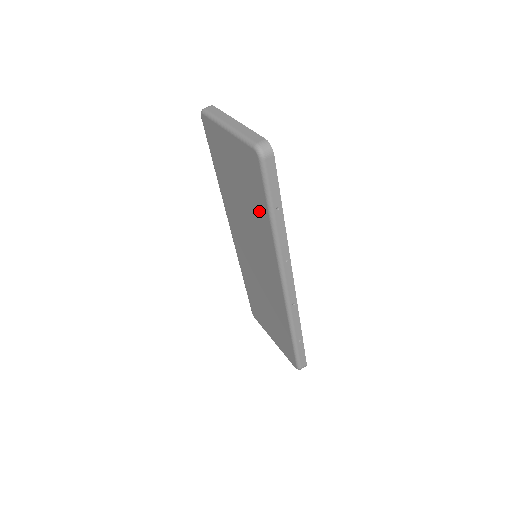
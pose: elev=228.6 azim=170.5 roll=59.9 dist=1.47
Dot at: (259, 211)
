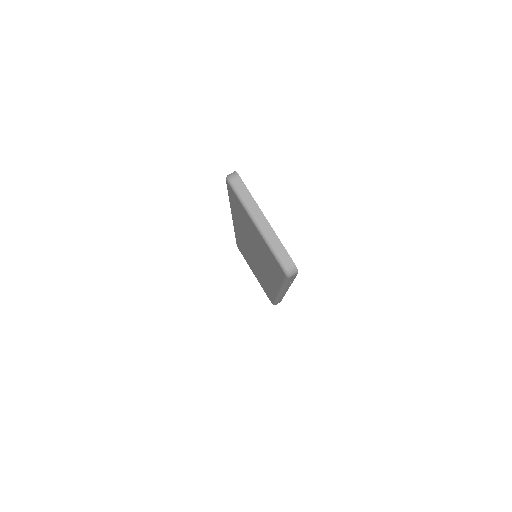
Dot at: (272, 270)
